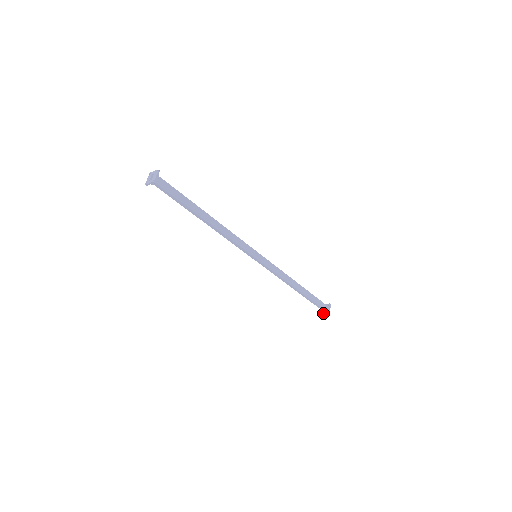
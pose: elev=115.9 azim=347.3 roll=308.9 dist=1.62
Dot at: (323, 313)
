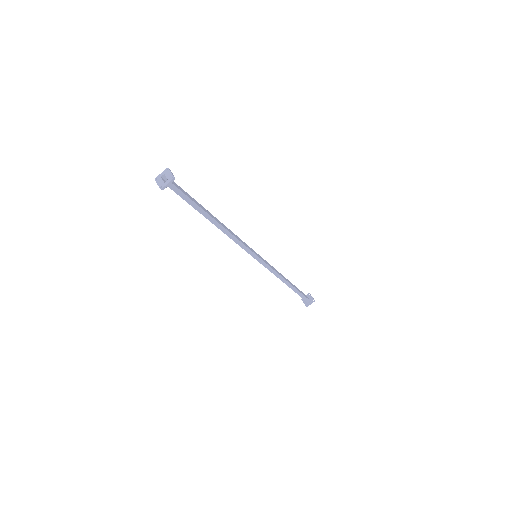
Dot at: occluded
